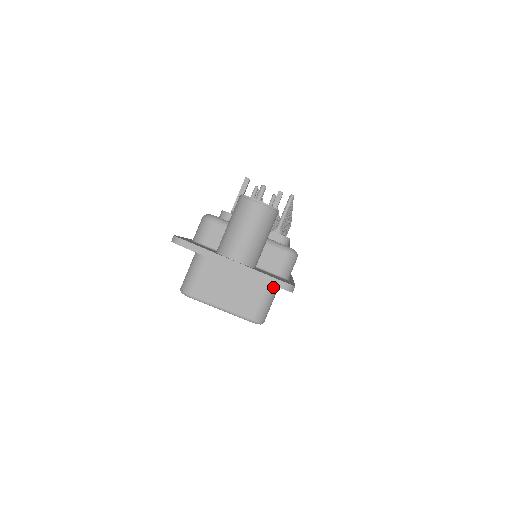
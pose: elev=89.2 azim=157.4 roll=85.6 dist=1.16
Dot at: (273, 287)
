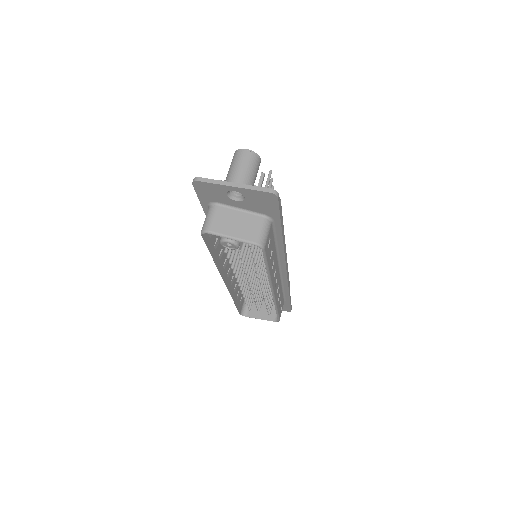
Dot at: (267, 221)
